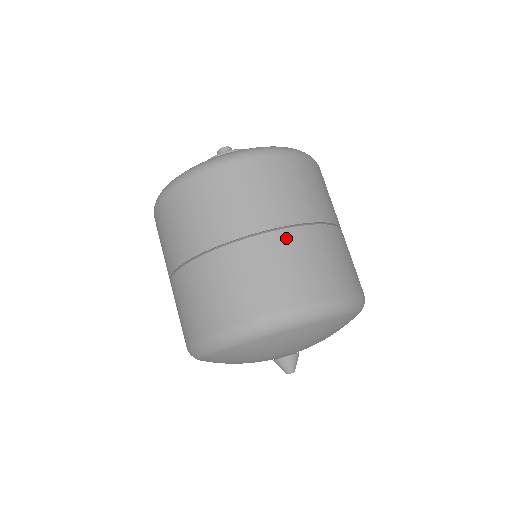
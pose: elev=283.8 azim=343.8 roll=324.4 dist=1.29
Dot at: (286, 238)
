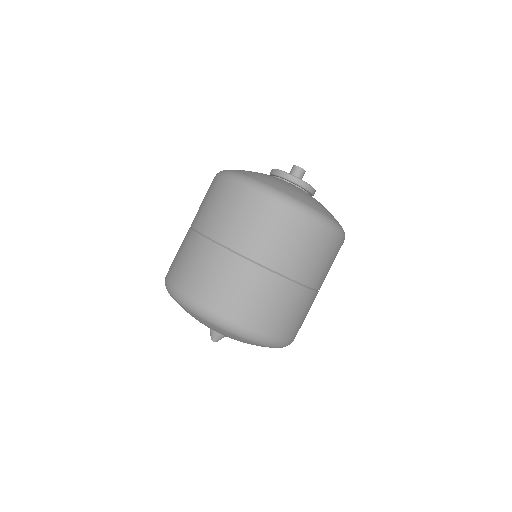
Dot at: (213, 250)
